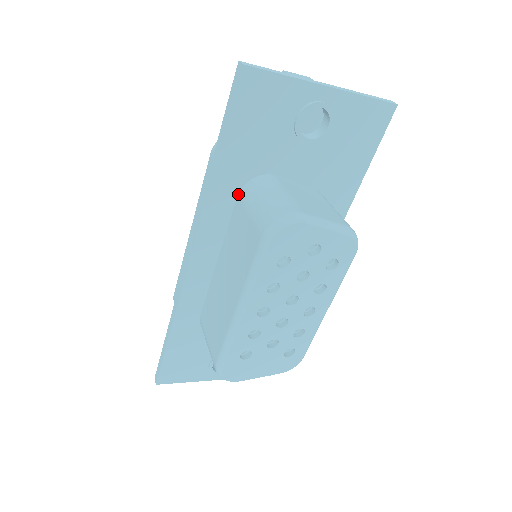
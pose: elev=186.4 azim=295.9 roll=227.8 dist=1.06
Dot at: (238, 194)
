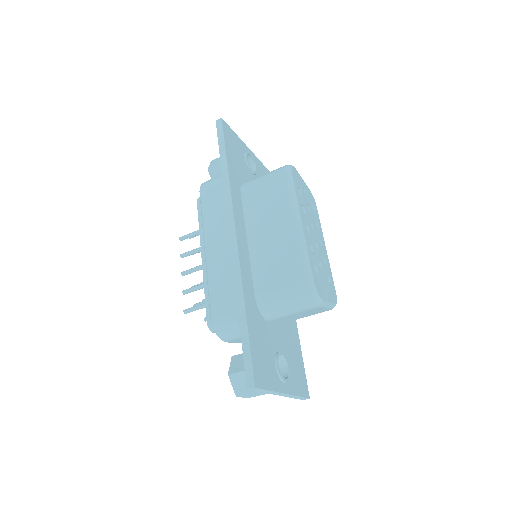
Dot at: (240, 191)
